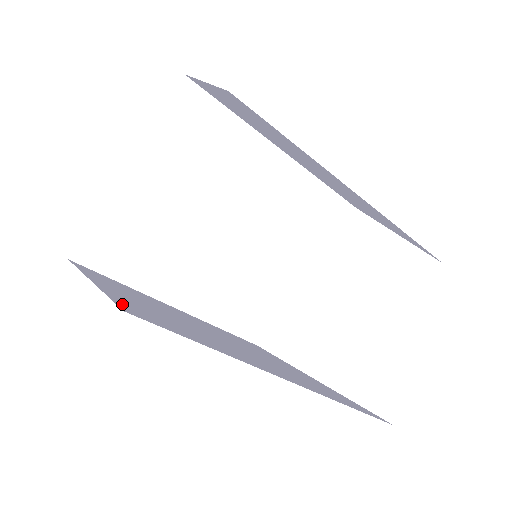
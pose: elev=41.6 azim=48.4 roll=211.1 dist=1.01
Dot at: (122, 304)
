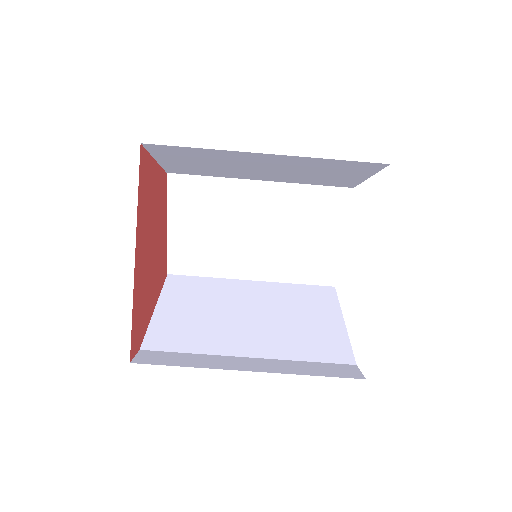
Dot at: occluded
